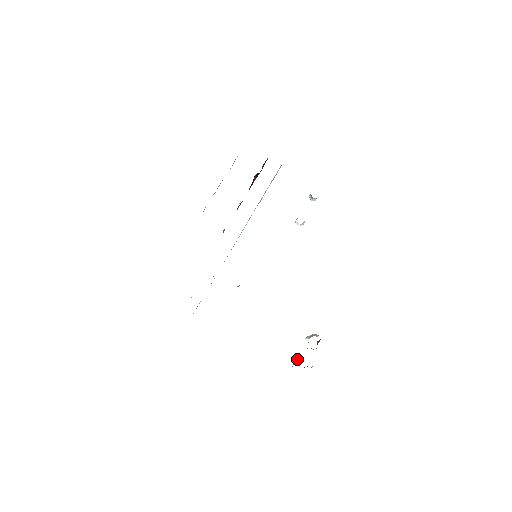
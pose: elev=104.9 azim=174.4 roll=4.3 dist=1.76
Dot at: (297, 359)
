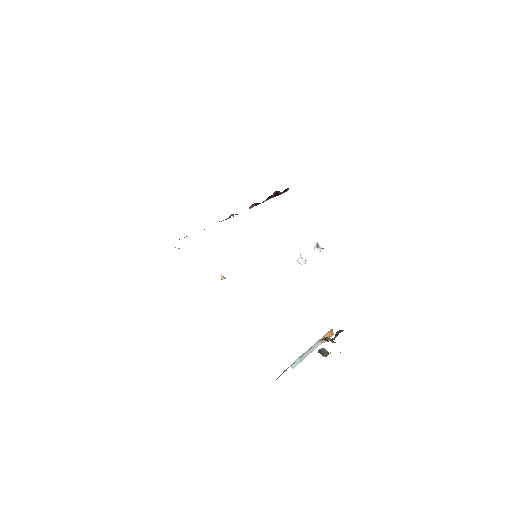
Dot at: occluded
